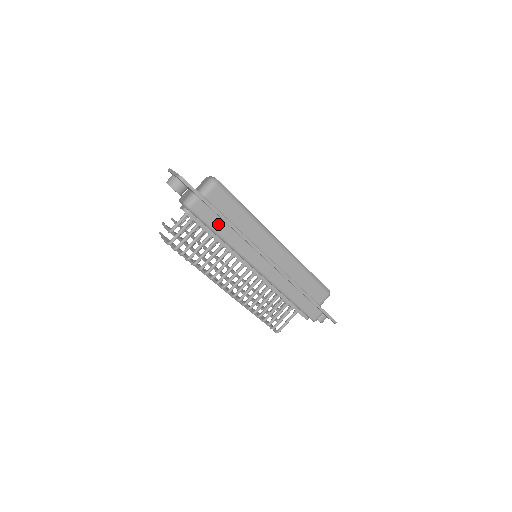
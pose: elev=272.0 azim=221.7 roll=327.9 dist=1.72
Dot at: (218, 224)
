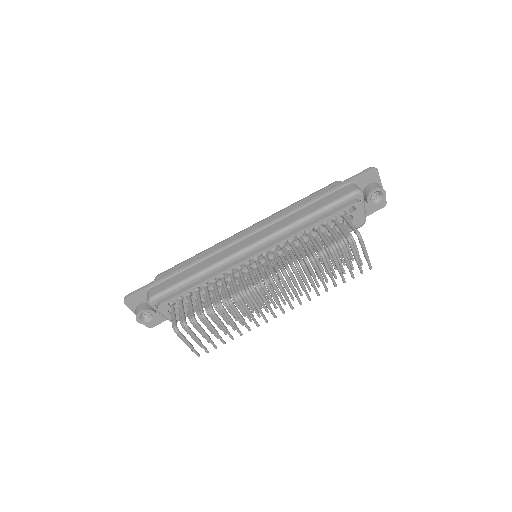
Dot at: (181, 277)
